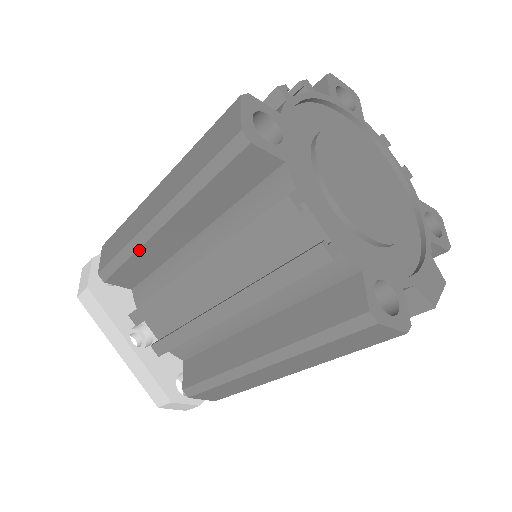
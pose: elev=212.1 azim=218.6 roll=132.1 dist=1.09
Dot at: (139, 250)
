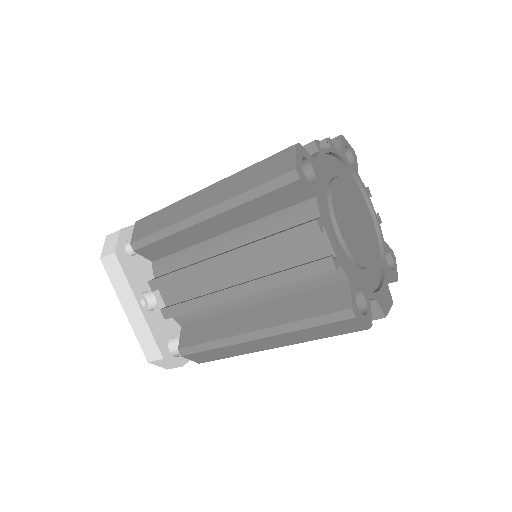
Dot at: (178, 232)
